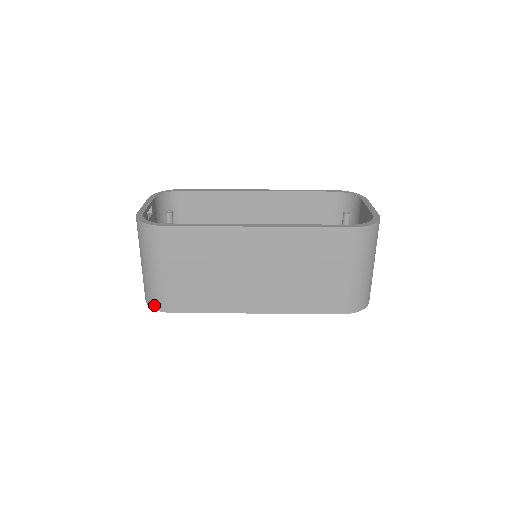
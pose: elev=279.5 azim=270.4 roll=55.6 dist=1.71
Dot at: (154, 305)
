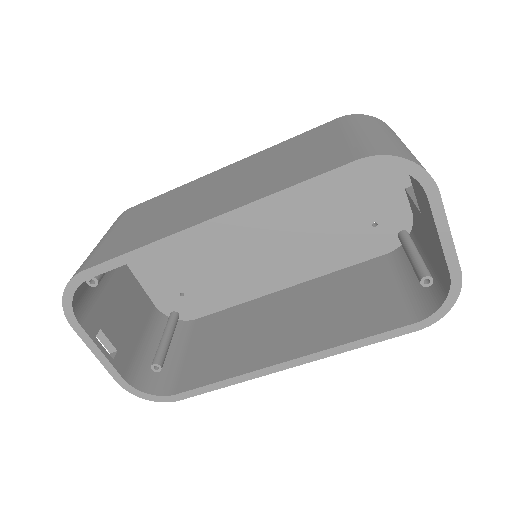
Dot at: occluded
